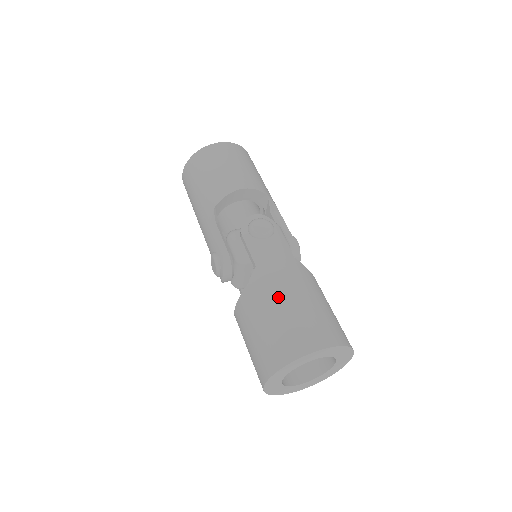
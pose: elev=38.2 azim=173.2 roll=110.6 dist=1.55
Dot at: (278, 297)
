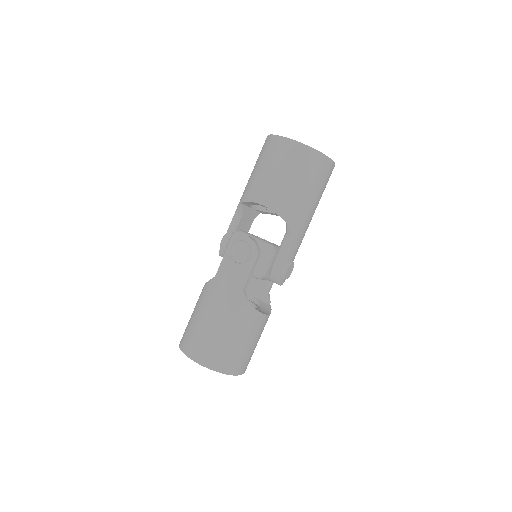
Dot at: (205, 309)
